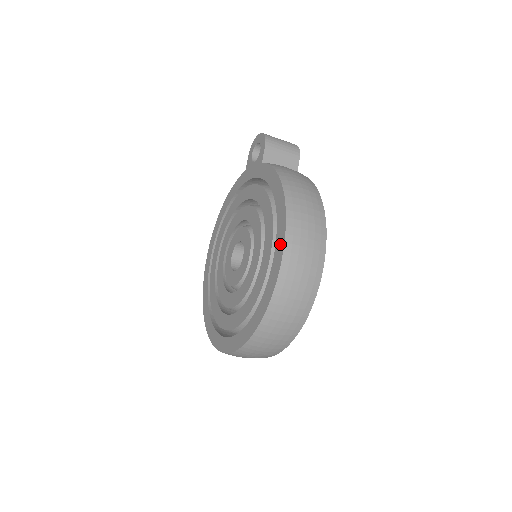
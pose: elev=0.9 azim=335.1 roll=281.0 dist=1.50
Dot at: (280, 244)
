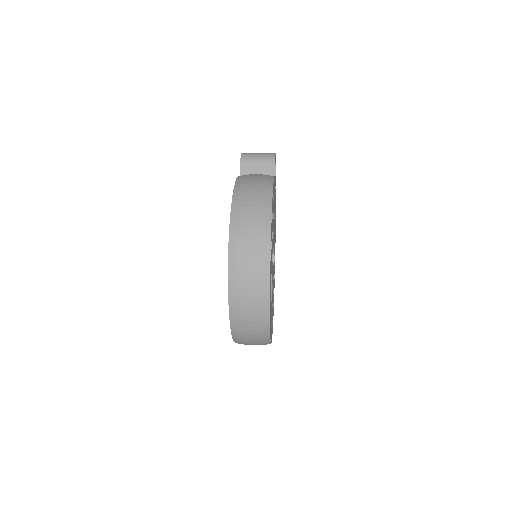
Dot at: occluded
